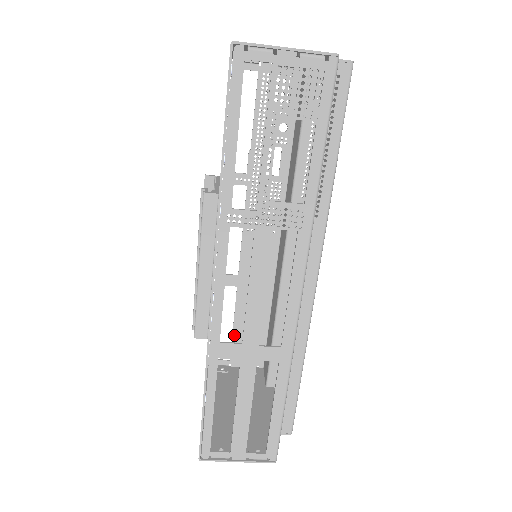
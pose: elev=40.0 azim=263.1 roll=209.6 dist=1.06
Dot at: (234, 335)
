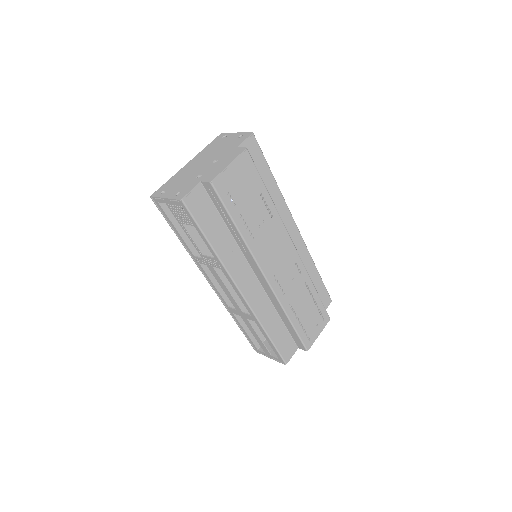
Dot at: occluded
